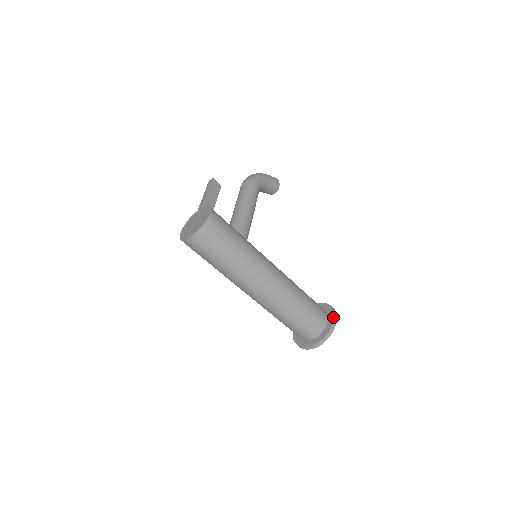
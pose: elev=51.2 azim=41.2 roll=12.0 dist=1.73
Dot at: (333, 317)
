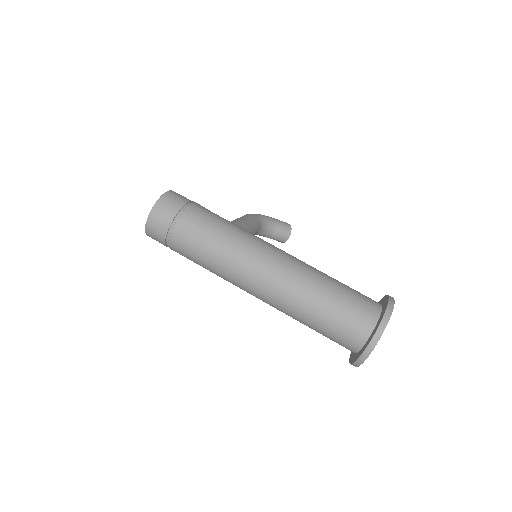
Dot at: (387, 298)
